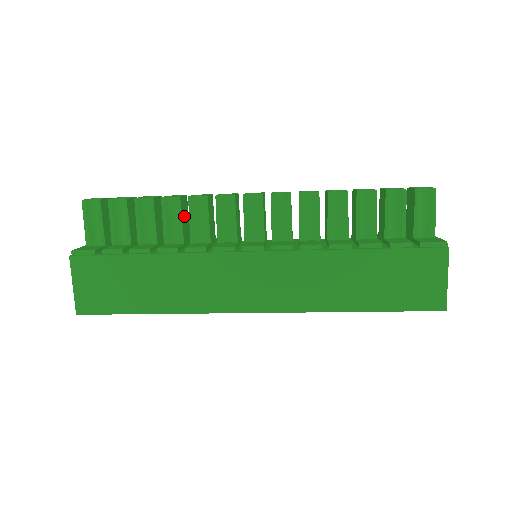
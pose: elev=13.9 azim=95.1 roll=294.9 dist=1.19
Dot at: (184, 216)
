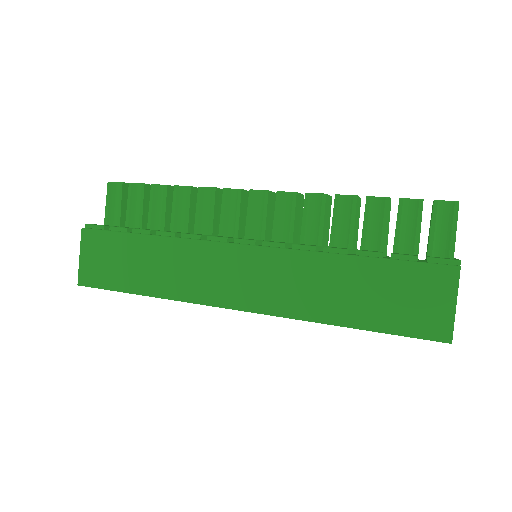
Dot at: (194, 207)
